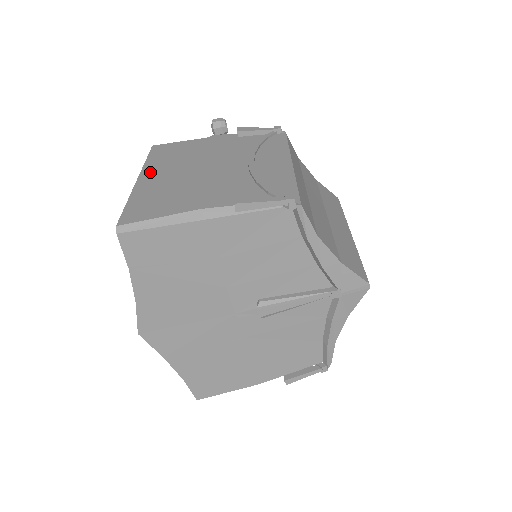
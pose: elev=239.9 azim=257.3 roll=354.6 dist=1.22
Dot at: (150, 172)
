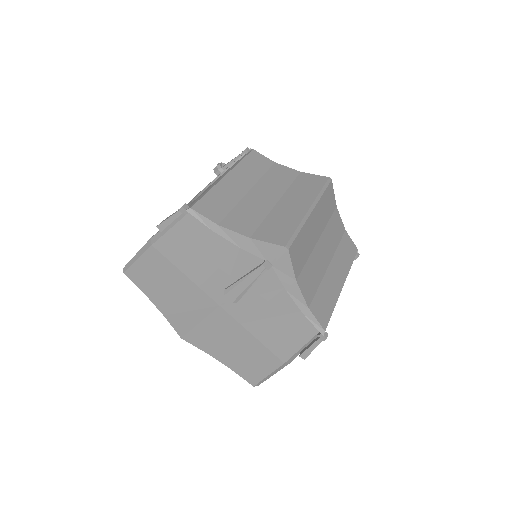
Dot at: occluded
